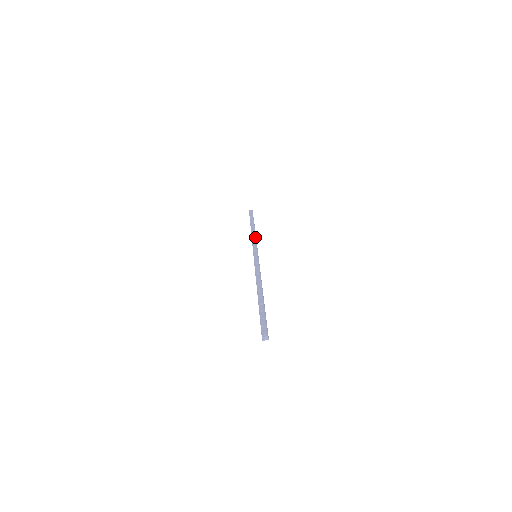
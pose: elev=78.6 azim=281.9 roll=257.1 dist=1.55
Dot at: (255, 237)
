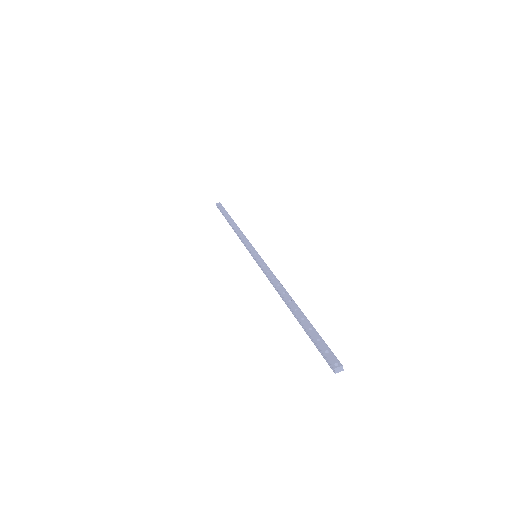
Dot at: (242, 233)
